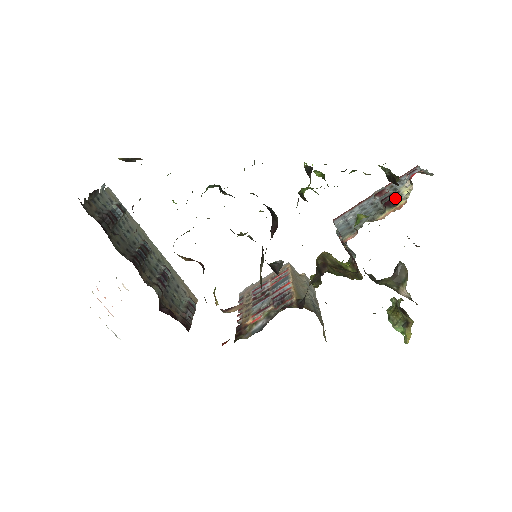
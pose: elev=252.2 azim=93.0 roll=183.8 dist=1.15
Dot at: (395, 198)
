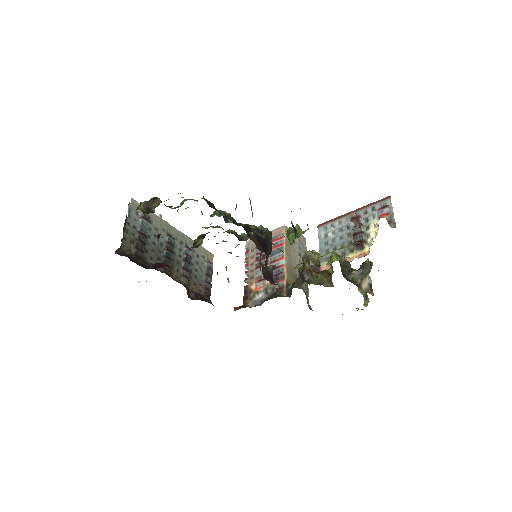
Dot at: occluded
